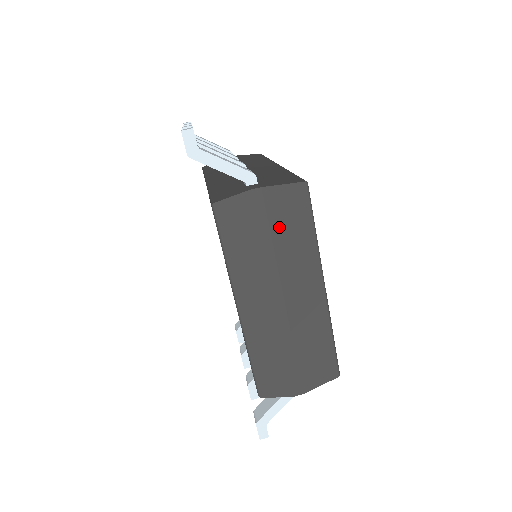
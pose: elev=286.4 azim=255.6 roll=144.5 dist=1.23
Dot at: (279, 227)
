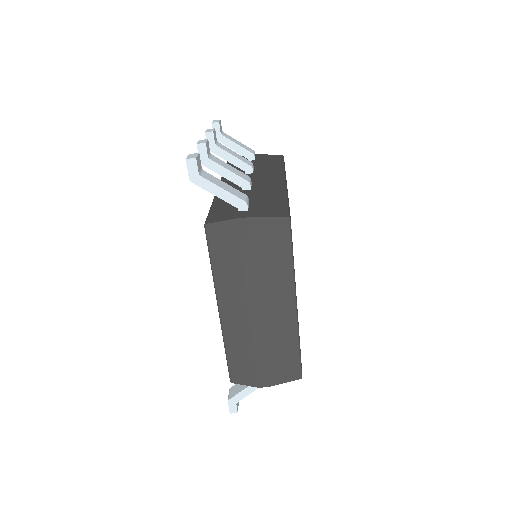
Dot at: (260, 252)
